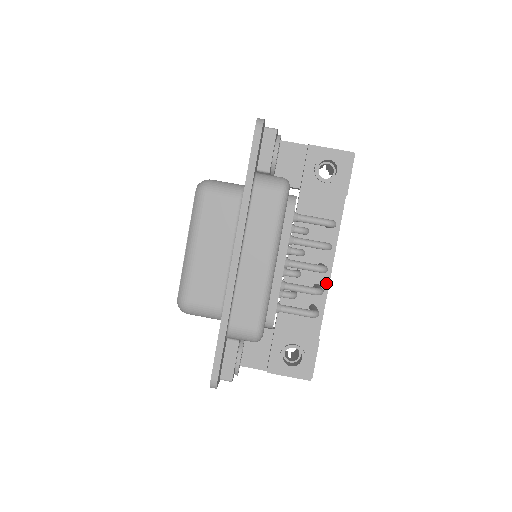
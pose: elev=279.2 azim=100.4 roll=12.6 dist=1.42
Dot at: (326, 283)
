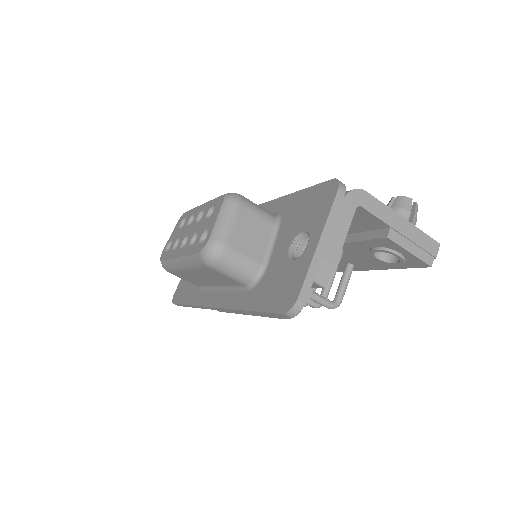
Dot at: occluded
